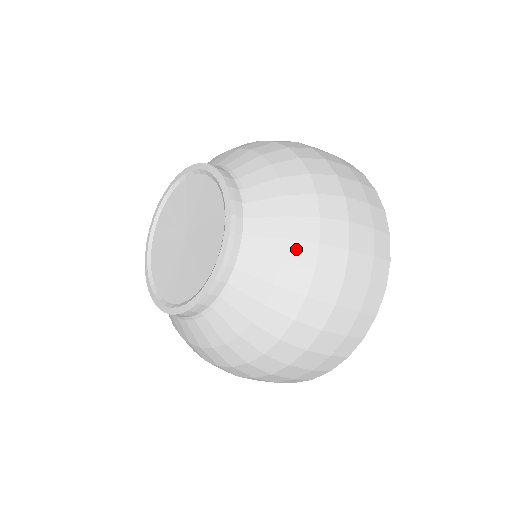
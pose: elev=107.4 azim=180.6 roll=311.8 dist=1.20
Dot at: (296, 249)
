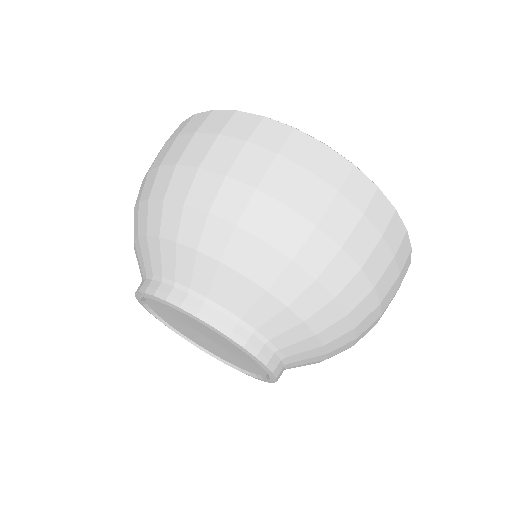
Dot at: (319, 319)
